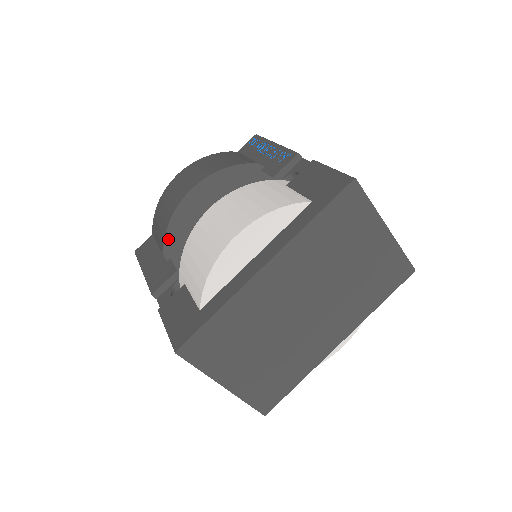
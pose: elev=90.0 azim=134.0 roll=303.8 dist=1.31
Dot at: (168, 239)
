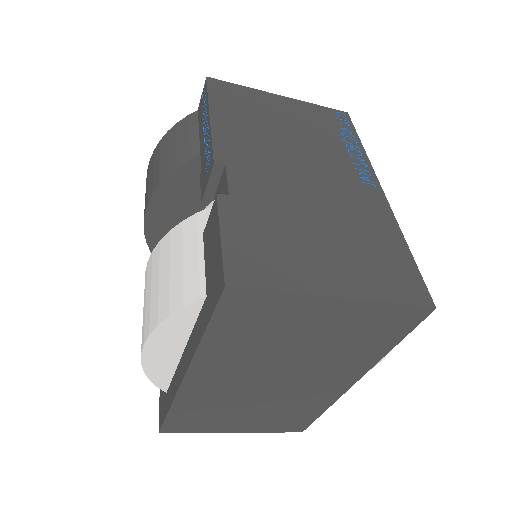
Dot at: occluded
